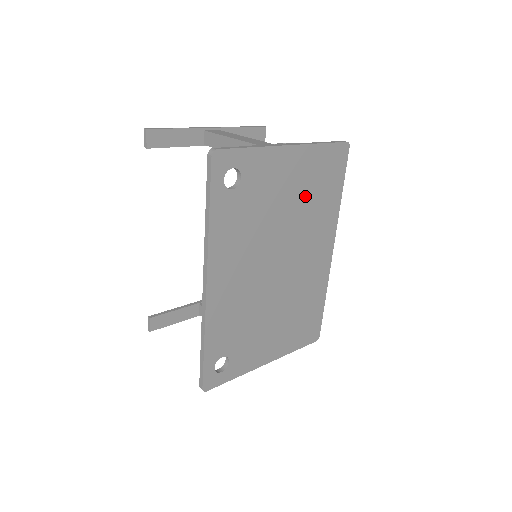
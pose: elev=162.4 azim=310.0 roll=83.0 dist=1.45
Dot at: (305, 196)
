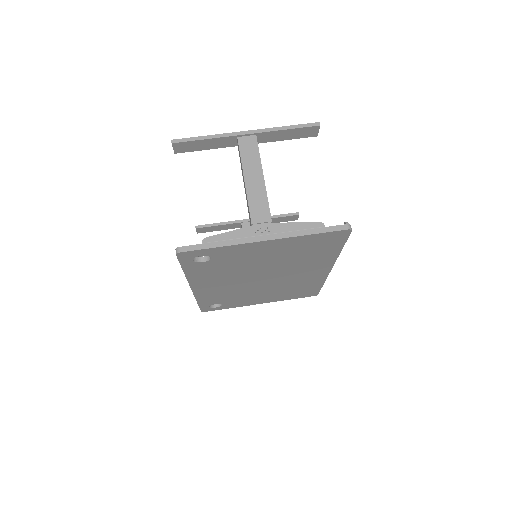
Dot at: (290, 255)
